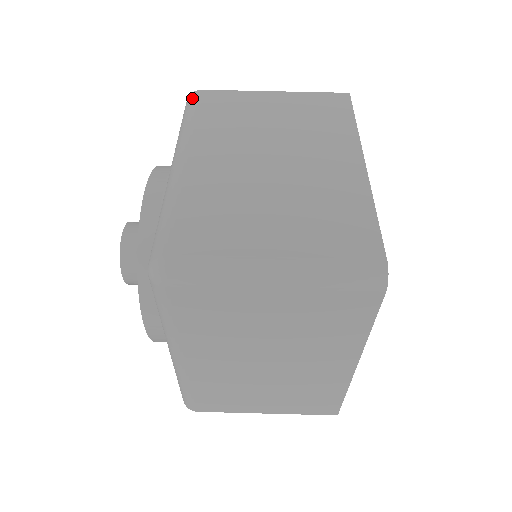
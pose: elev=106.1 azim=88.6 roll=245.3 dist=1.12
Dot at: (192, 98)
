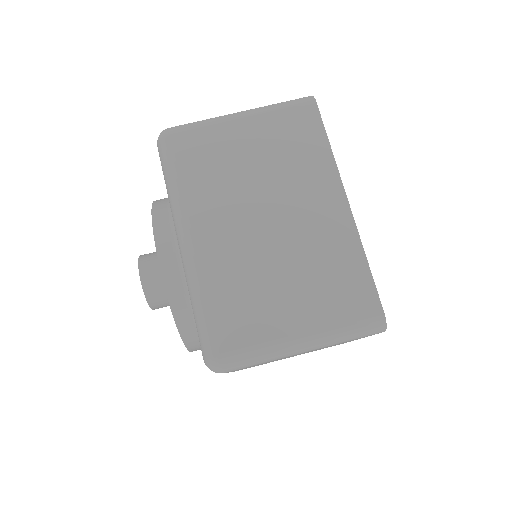
Dot at: (165, 147)
